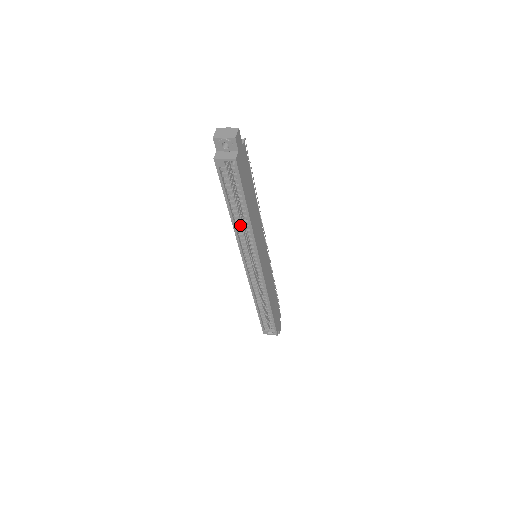
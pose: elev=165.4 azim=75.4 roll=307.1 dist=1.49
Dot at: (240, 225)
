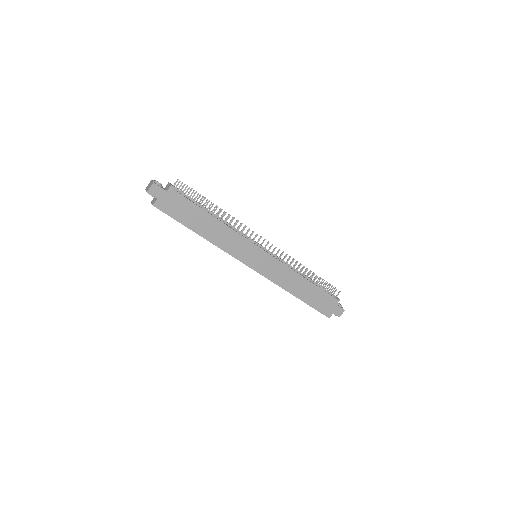
Dot at: occluded
